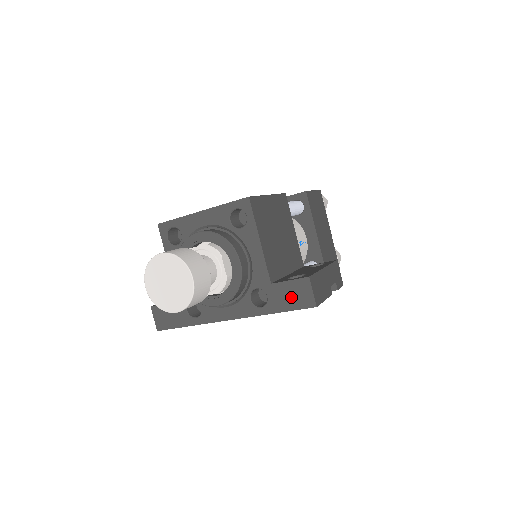
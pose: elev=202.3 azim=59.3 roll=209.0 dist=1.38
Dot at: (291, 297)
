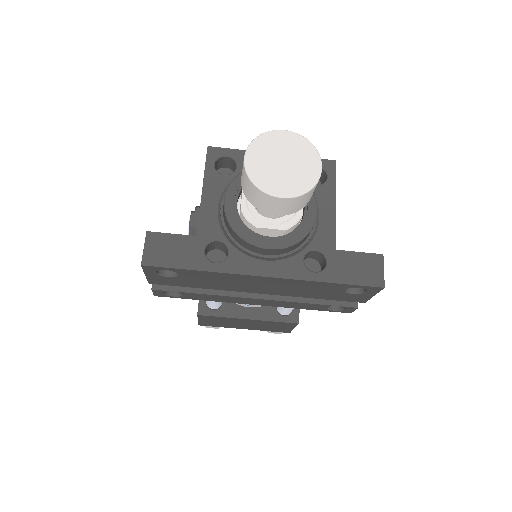
Dot at: (357, 270)
